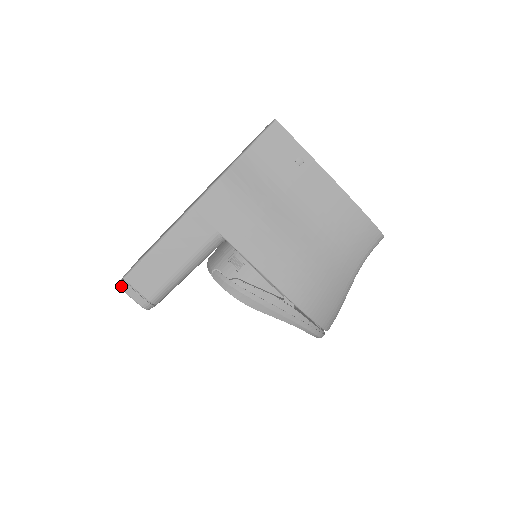
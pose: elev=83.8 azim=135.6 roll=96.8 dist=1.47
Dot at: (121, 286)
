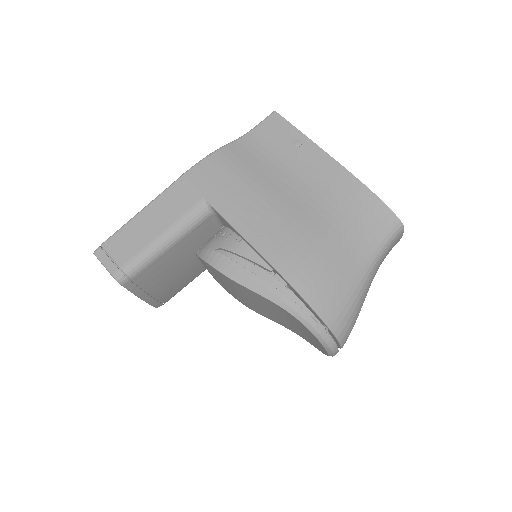
Dot at: (97, 253)
